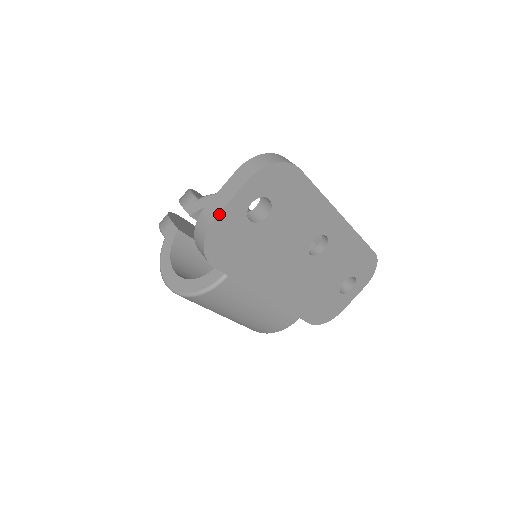
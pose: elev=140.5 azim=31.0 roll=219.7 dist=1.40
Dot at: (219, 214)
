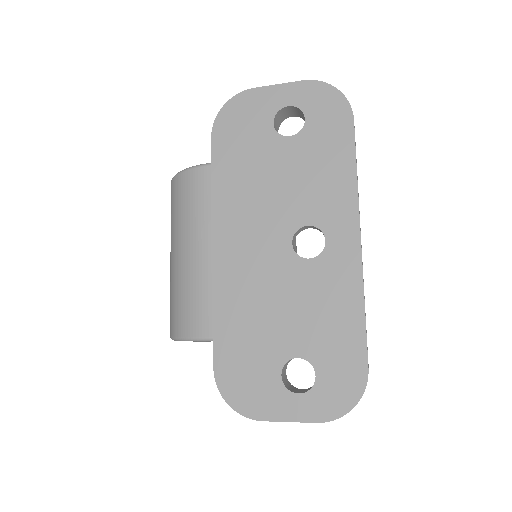
Dot at: (259, 88)
